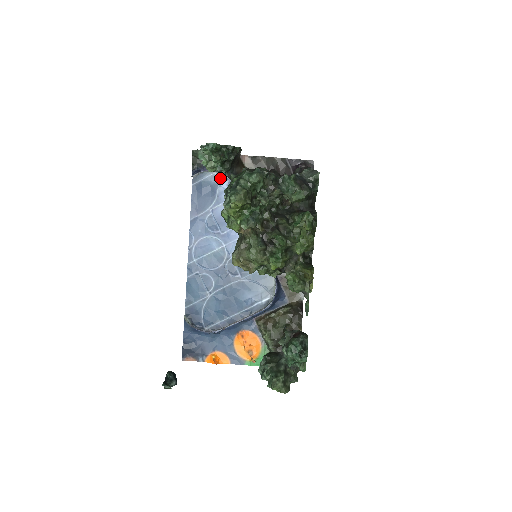
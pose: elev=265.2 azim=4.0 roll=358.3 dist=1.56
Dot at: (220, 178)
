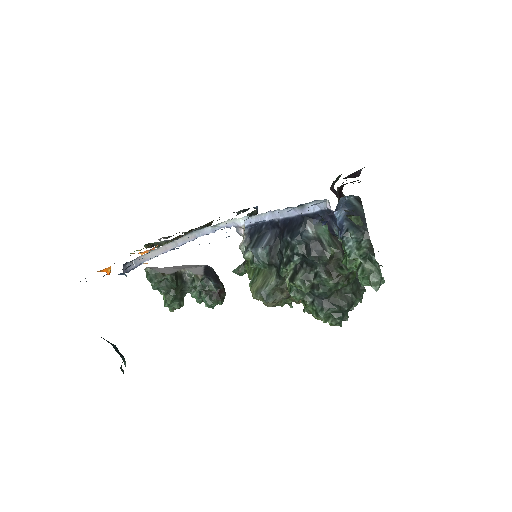
Dot at: (322, 202)
